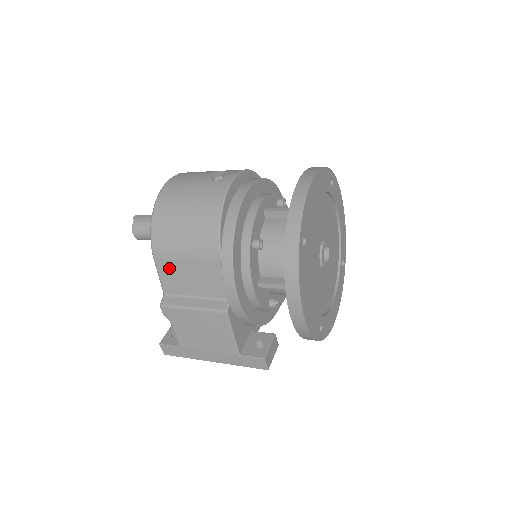
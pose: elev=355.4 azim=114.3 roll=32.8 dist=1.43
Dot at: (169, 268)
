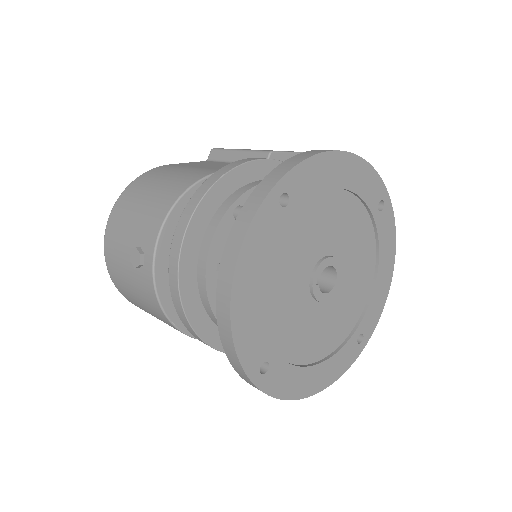
Dot at: occluded
